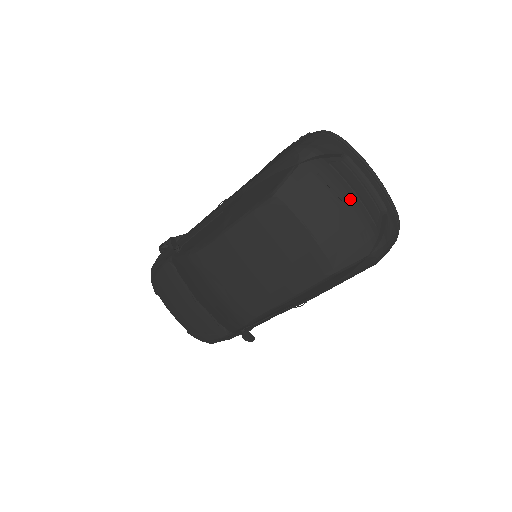
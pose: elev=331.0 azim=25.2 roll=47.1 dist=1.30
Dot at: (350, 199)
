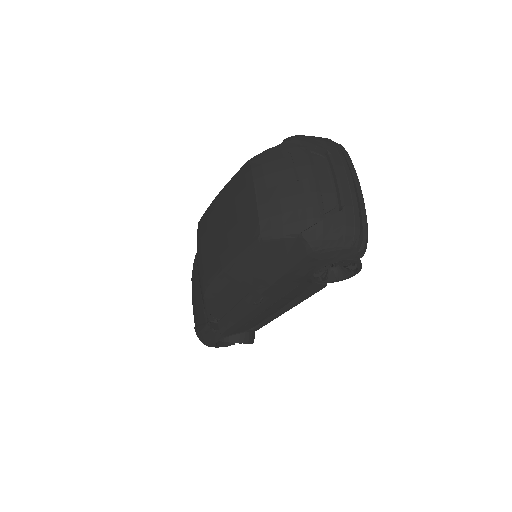
Dot at: (305, 179)
